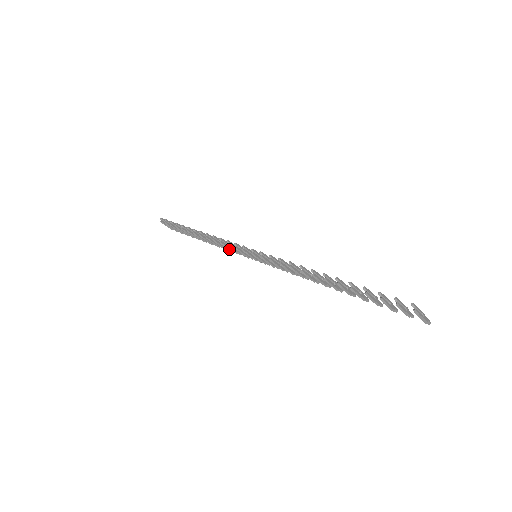
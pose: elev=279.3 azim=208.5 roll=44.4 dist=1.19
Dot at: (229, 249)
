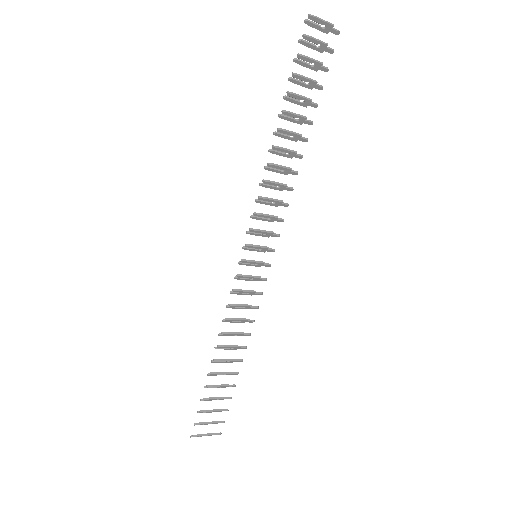
Dot at: (244, 306)
